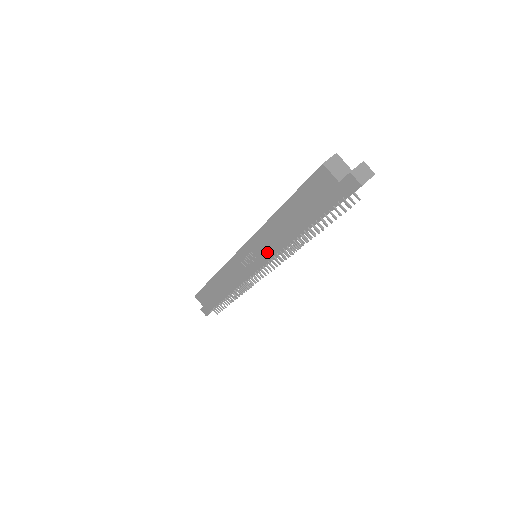
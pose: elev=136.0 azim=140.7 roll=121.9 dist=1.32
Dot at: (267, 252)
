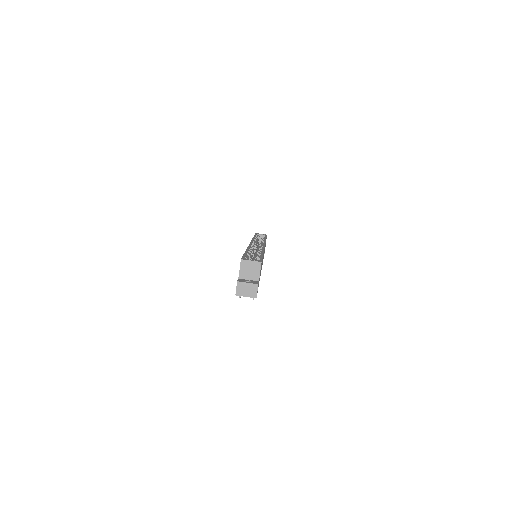
Dot at: occluded
